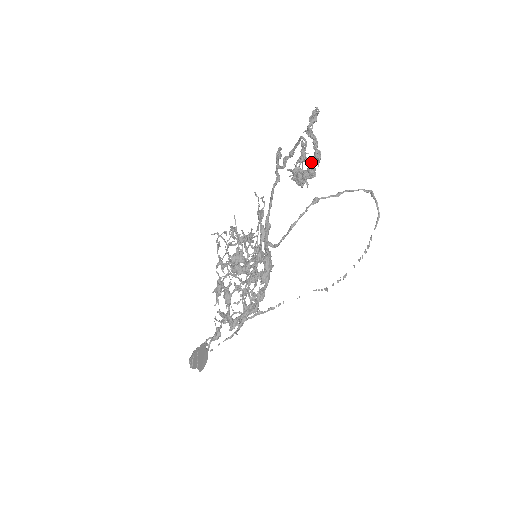
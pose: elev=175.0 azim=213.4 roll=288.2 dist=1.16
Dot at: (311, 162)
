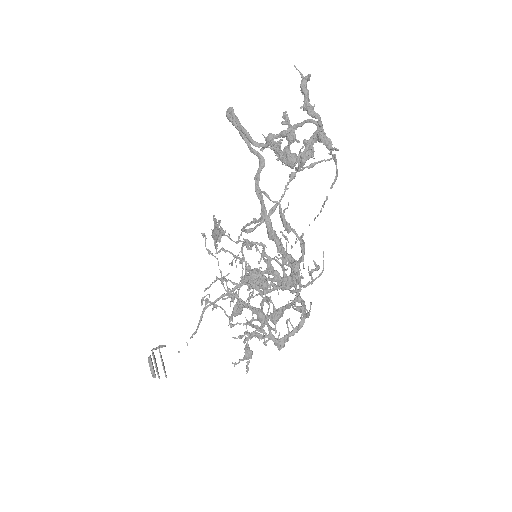
Dot at: (310, 144)
